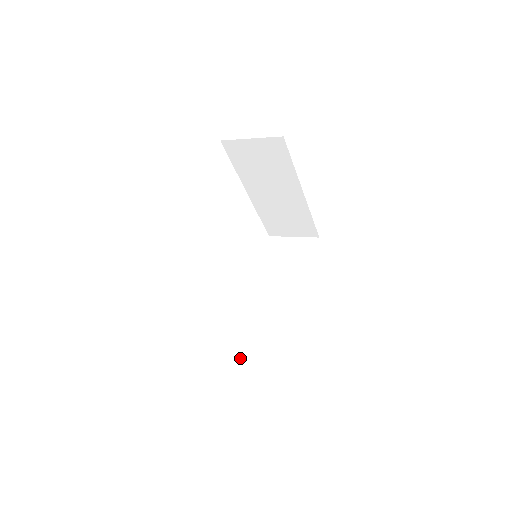
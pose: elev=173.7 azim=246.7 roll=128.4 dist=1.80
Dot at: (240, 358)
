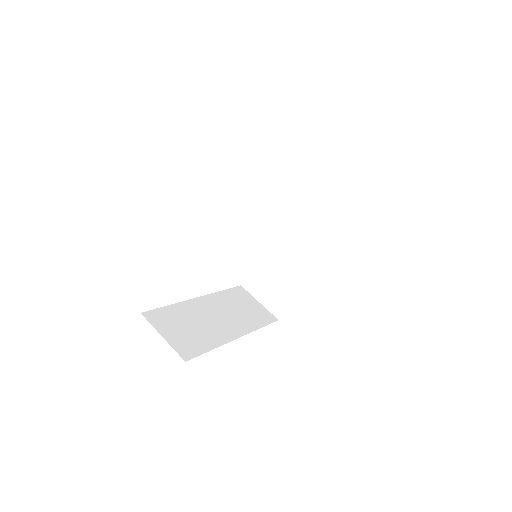
Dot at: (246, 290)
